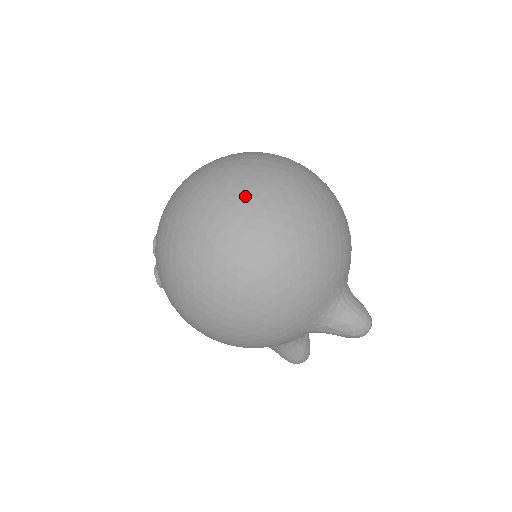
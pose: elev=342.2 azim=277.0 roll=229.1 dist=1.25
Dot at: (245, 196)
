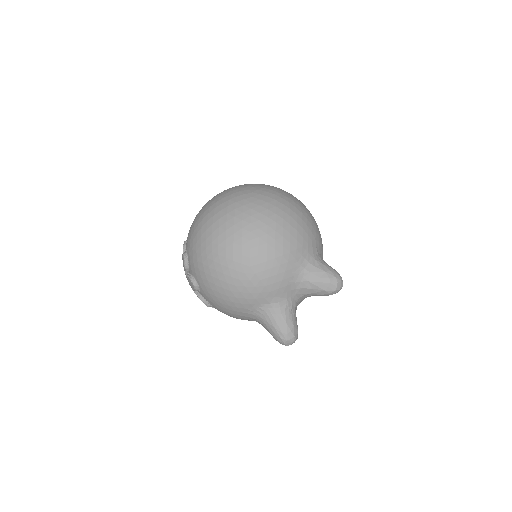
Dot at: (256, 184)
